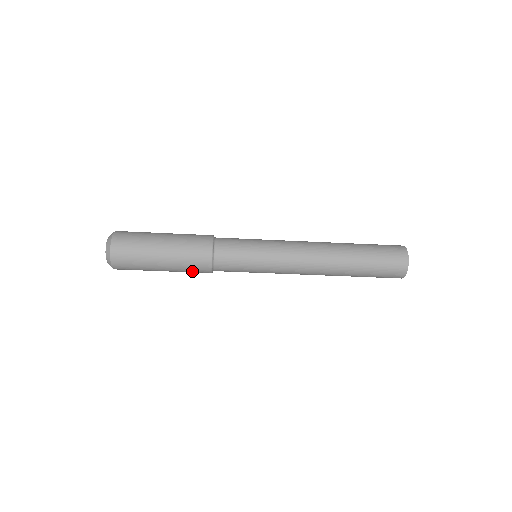
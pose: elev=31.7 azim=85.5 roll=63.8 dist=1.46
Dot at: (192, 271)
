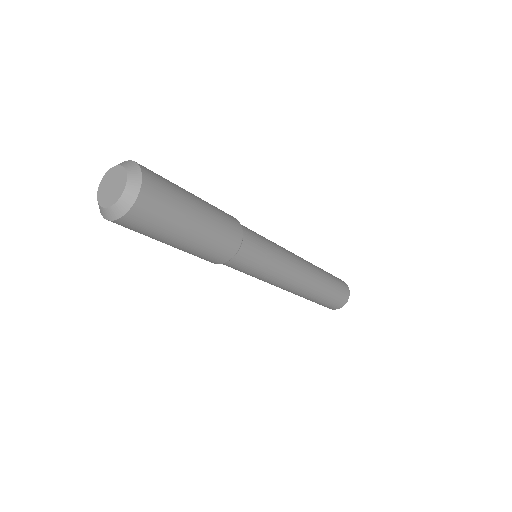
Dot at: (208, 255)
